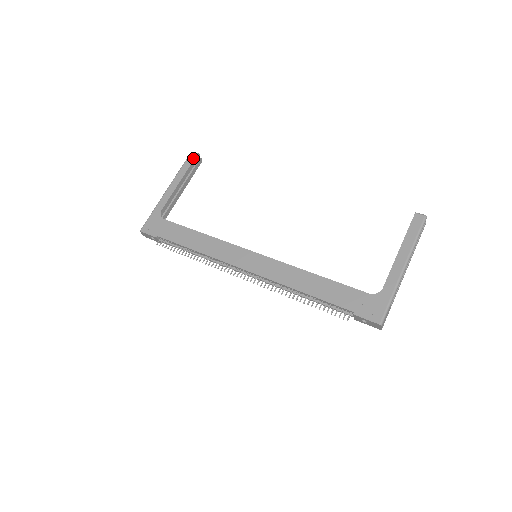
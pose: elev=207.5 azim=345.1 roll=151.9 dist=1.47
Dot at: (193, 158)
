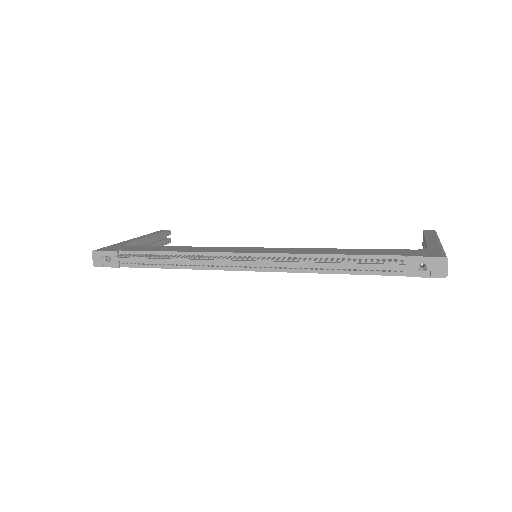
Dot at: (164, 230)
